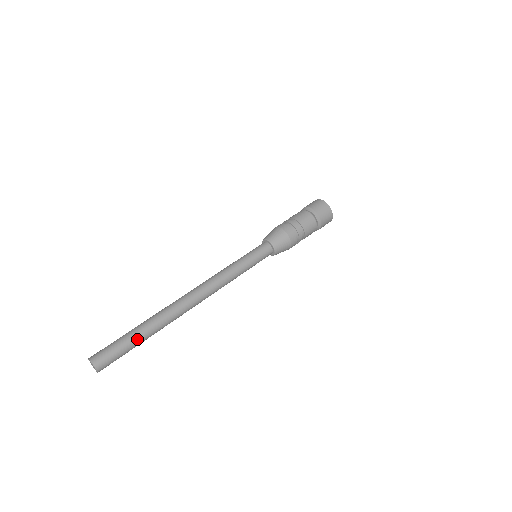
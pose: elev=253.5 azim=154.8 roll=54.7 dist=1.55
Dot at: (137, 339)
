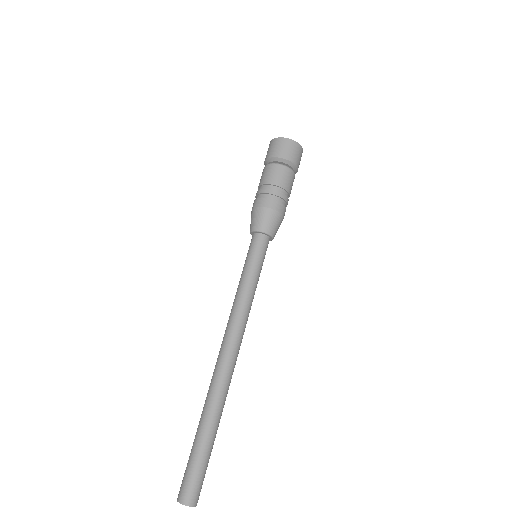
Dot at: (205, 444)
